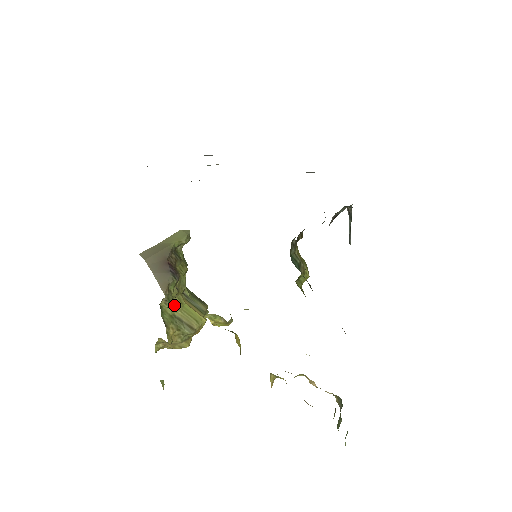
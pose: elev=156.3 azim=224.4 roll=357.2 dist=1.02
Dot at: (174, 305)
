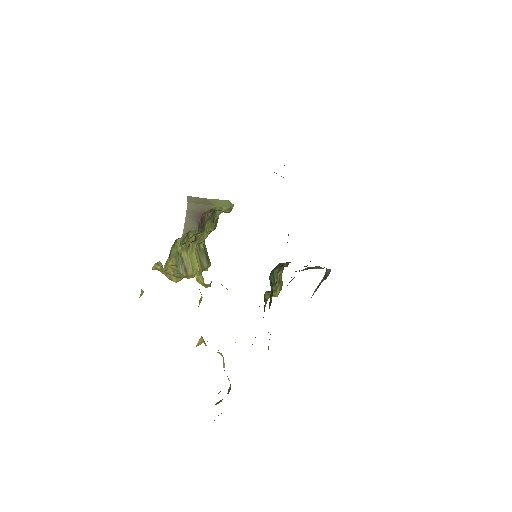
Dot at: (186, 247)
